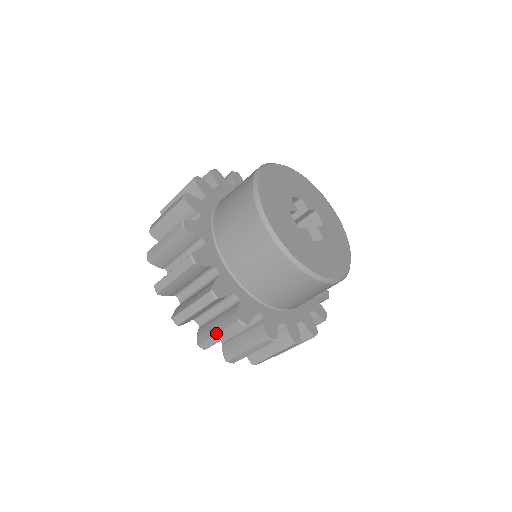
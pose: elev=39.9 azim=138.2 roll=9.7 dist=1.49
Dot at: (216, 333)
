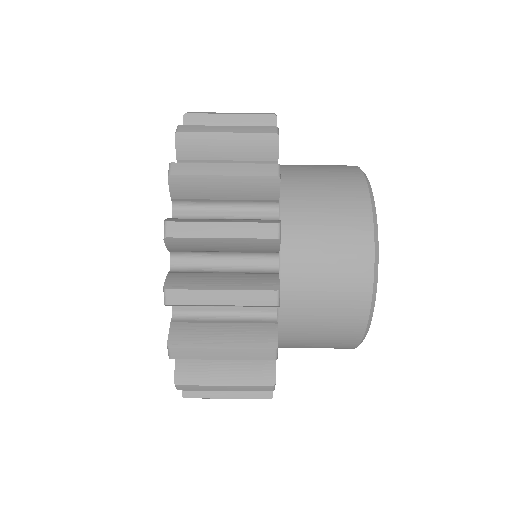
Dot at: (227, 126)
